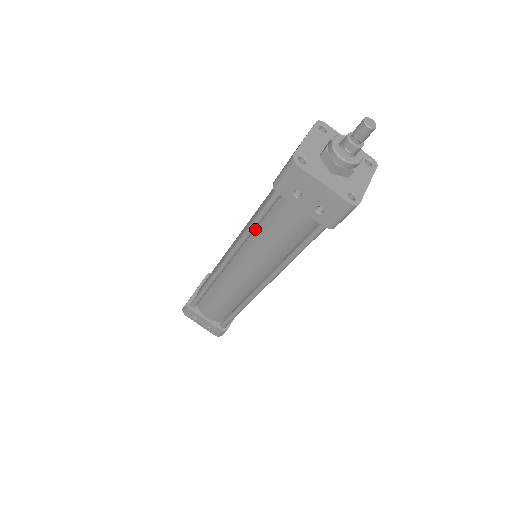
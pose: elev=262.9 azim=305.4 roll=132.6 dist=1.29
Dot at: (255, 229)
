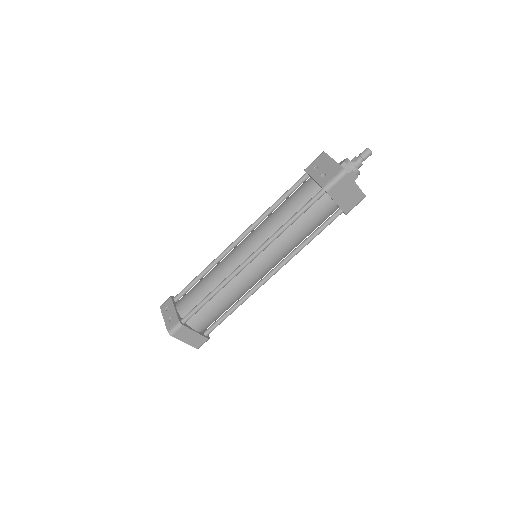
Dot at: occluded
